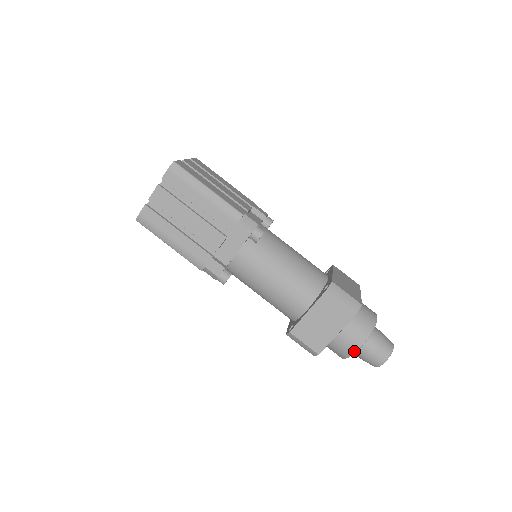
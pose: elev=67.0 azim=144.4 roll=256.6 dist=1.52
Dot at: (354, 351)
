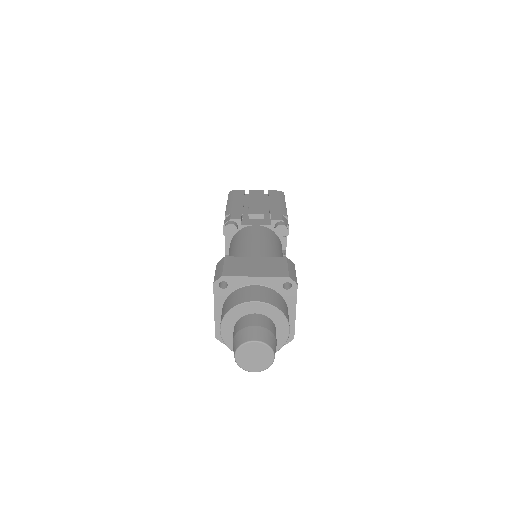
Dot at: (248, 301)
